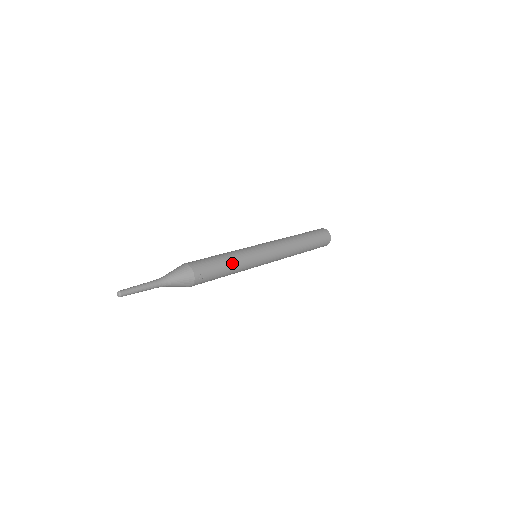
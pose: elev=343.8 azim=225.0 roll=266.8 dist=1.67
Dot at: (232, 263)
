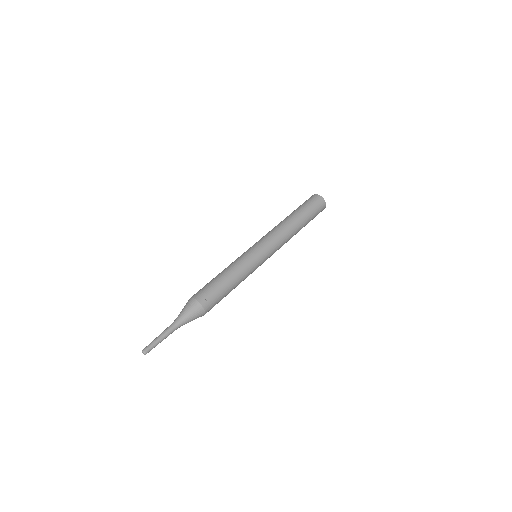
Dot at: (231, 274)
